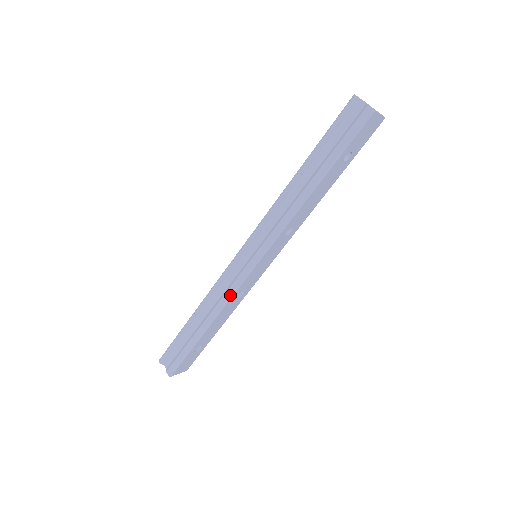
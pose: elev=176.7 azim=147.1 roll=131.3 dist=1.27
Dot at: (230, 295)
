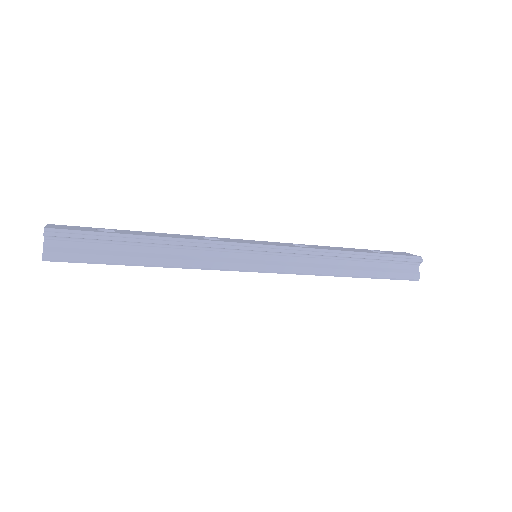
Dot at: (213, 268)
